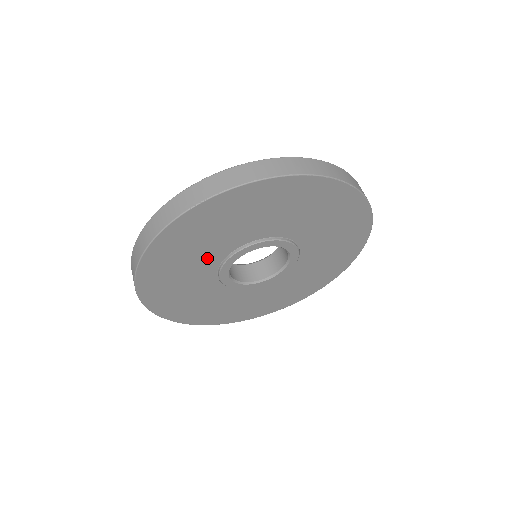
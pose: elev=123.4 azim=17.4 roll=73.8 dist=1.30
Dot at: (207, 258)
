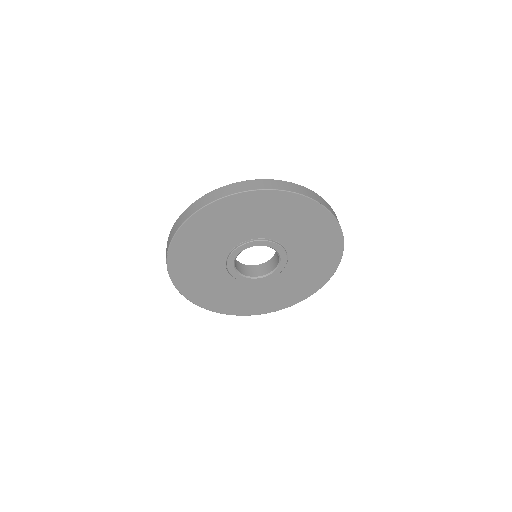
Dot at: (249, 229)
